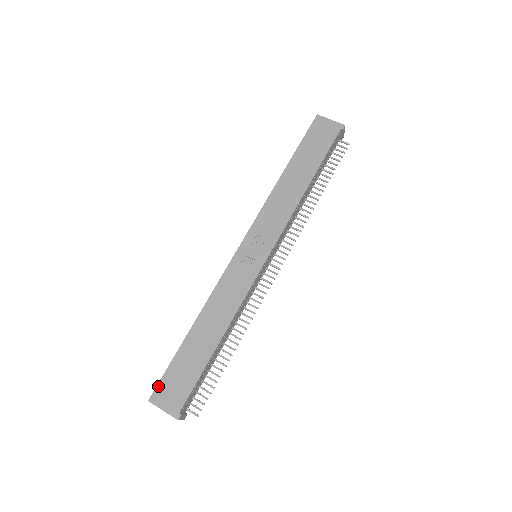
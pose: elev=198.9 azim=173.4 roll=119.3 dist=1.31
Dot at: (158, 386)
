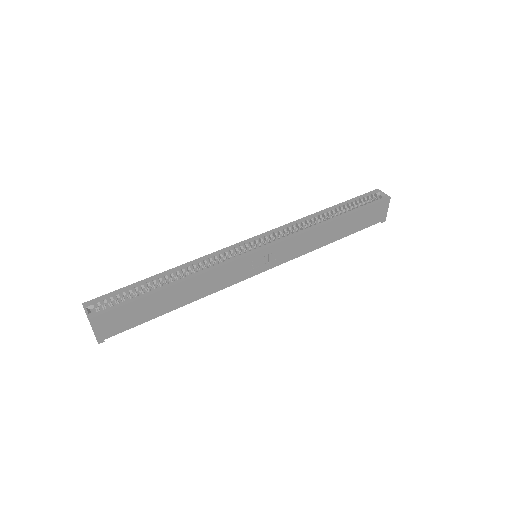
Dot at: (107, 313)
